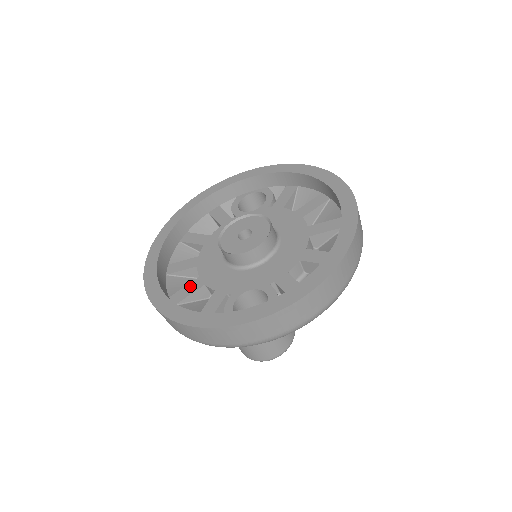
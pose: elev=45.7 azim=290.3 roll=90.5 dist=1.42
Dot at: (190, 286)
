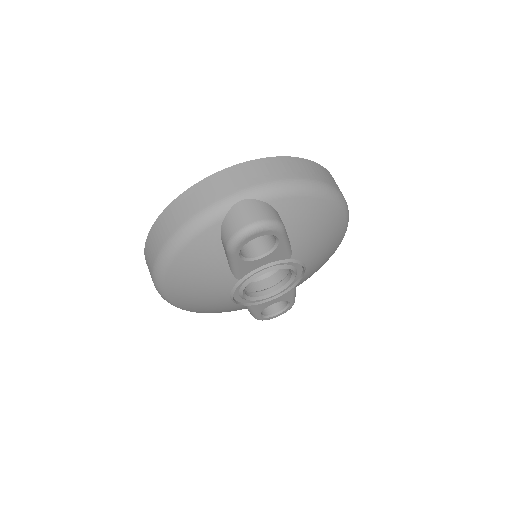
Dot at: occluded
